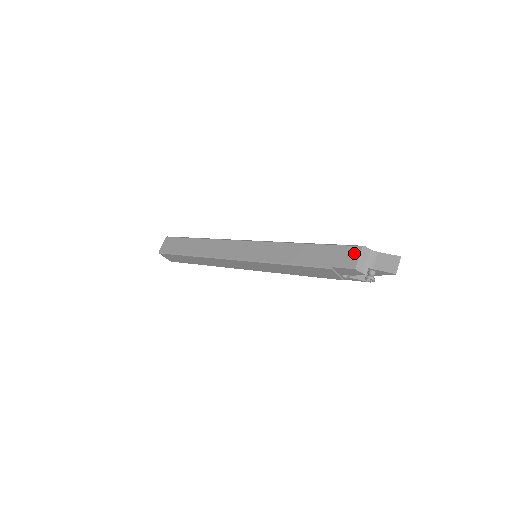
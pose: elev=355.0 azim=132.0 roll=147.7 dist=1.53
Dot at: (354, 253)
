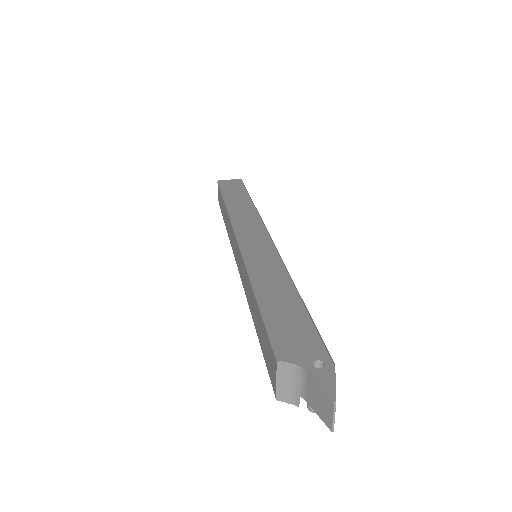
Dot at: (273, 367)
